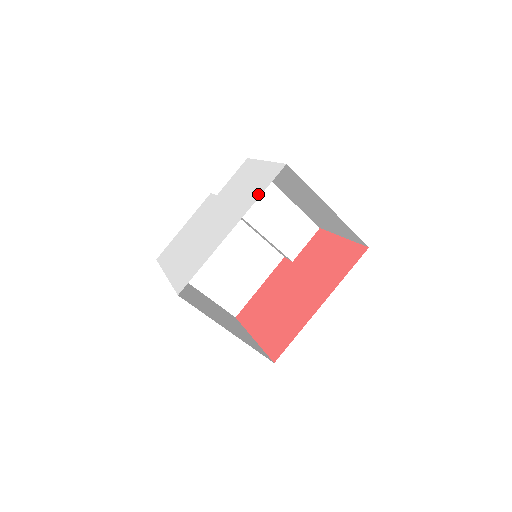
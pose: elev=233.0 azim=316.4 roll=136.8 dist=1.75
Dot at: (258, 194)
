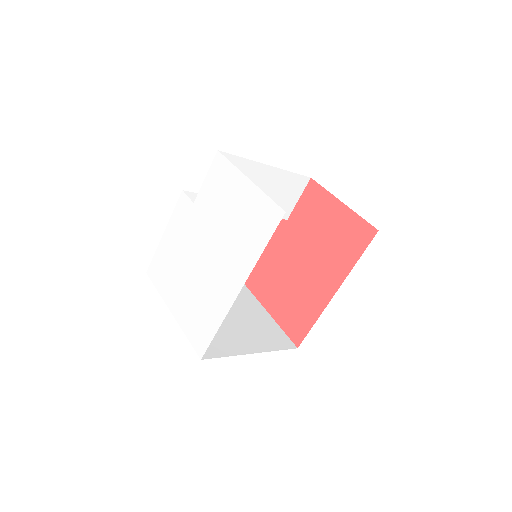
Dot at: (258, 248)
